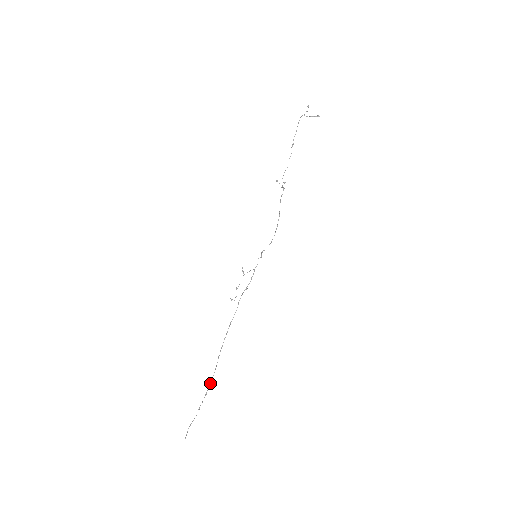
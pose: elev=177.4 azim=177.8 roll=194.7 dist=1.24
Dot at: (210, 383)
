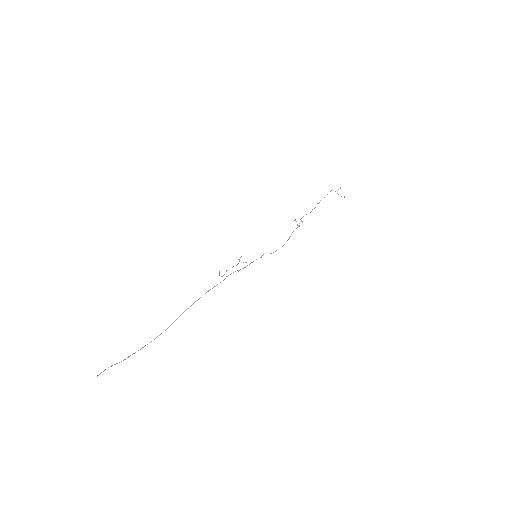
Dot at: (154, 339)
